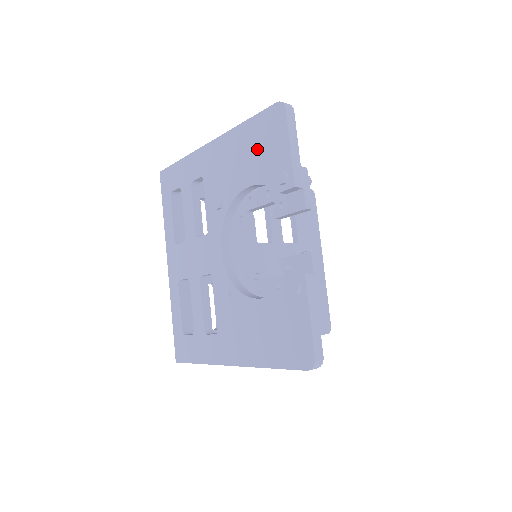
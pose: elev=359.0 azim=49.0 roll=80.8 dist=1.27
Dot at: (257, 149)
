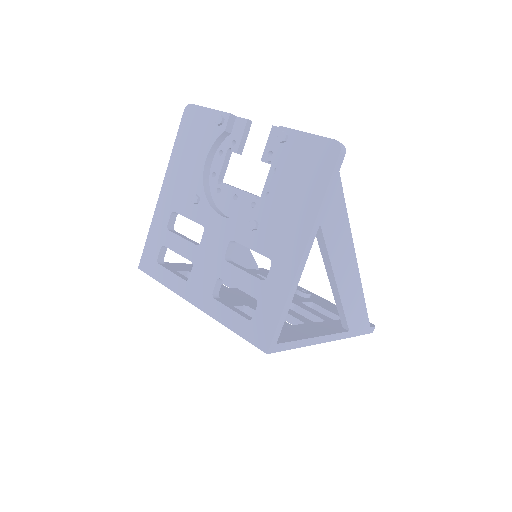
Dot at: (193, 140)
